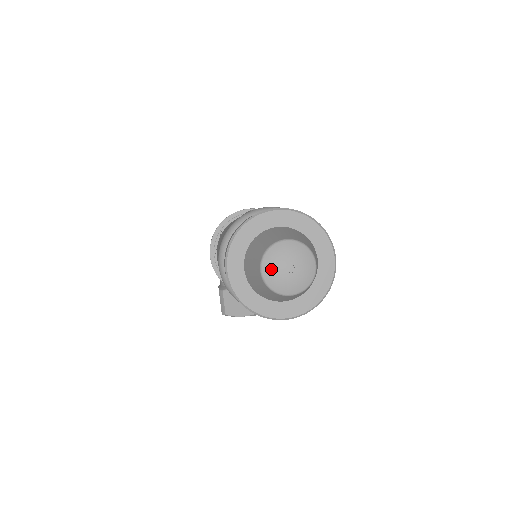
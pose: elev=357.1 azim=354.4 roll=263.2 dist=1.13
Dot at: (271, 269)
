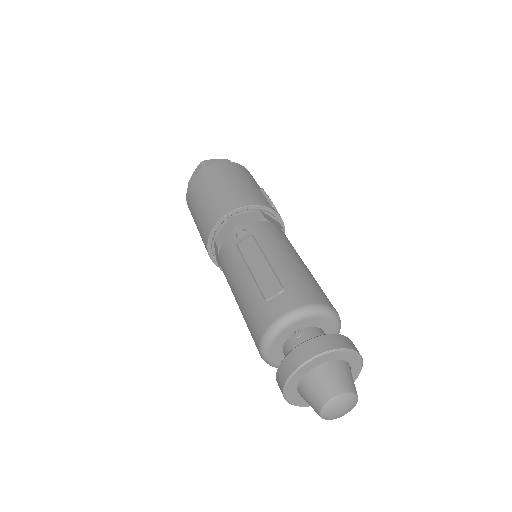
Dot at: (329, 416)
